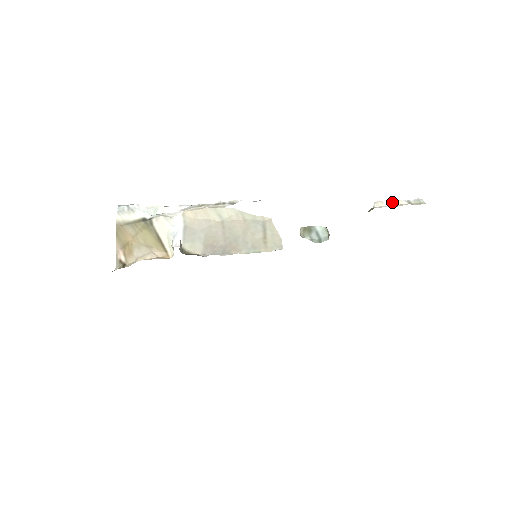
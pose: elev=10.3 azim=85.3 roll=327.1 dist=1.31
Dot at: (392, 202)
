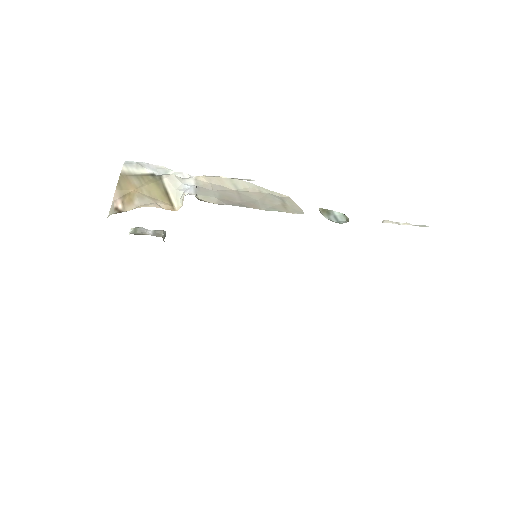
Dot at: (399, 223)
